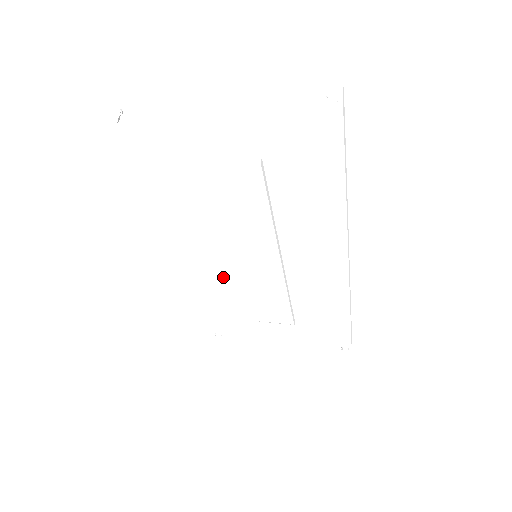
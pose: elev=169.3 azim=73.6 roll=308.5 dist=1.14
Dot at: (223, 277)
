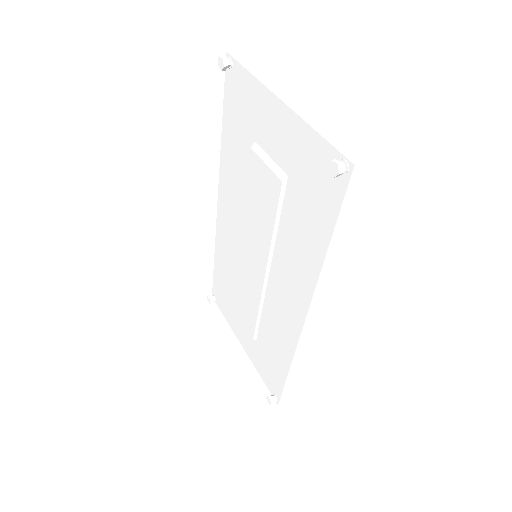
Dot at: (234, 253)
